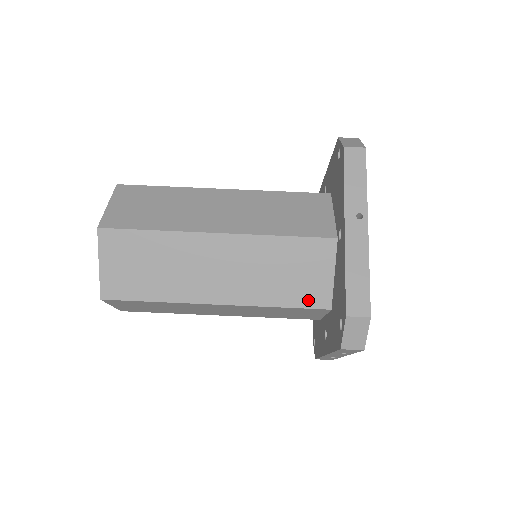
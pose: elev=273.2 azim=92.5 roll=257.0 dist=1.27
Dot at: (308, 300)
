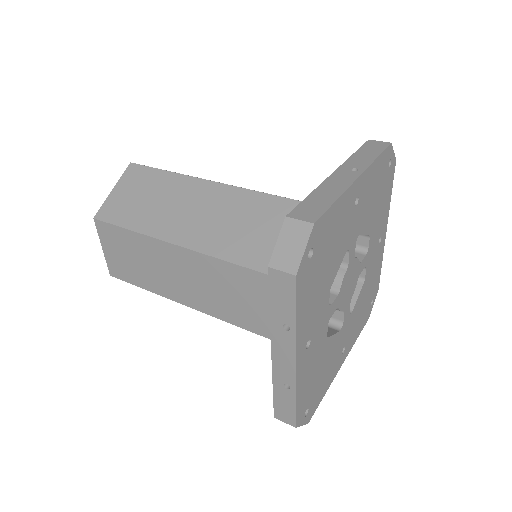
Dot at: occluded
